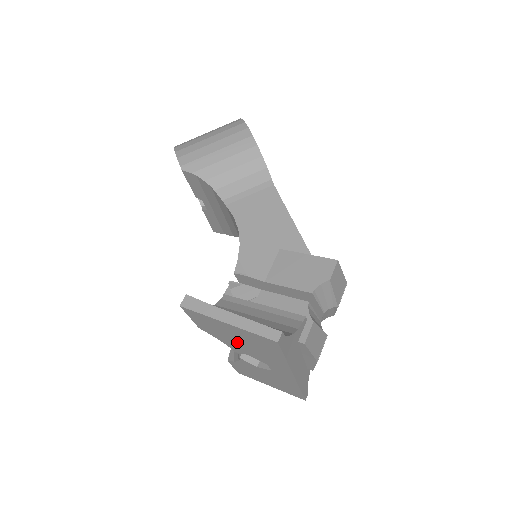
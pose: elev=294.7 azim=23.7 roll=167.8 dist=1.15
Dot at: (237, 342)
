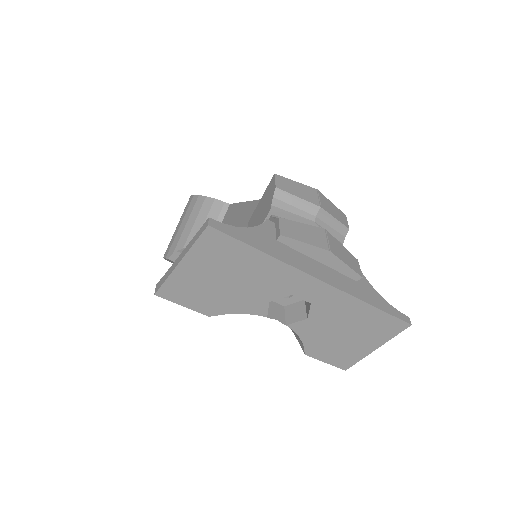
Dot at: (232, 289)
